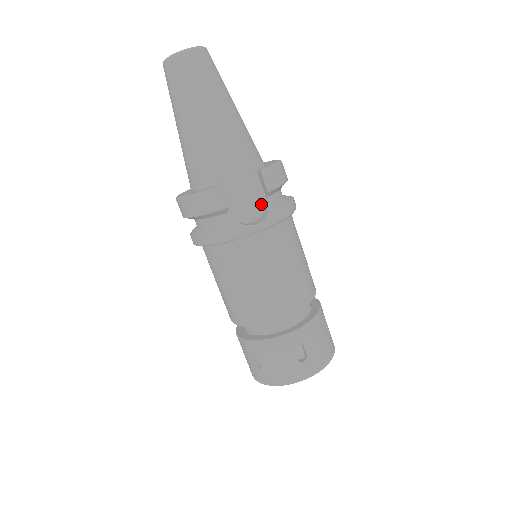
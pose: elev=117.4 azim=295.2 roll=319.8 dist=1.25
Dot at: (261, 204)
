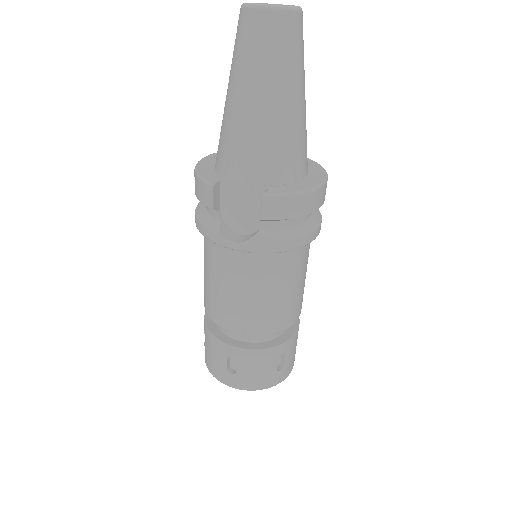
Dot at: (257, 223)
